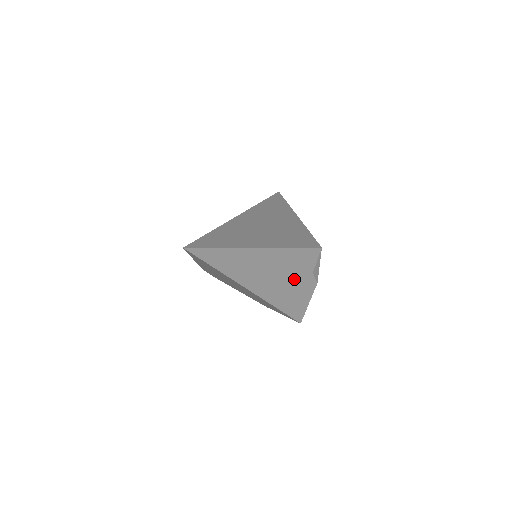
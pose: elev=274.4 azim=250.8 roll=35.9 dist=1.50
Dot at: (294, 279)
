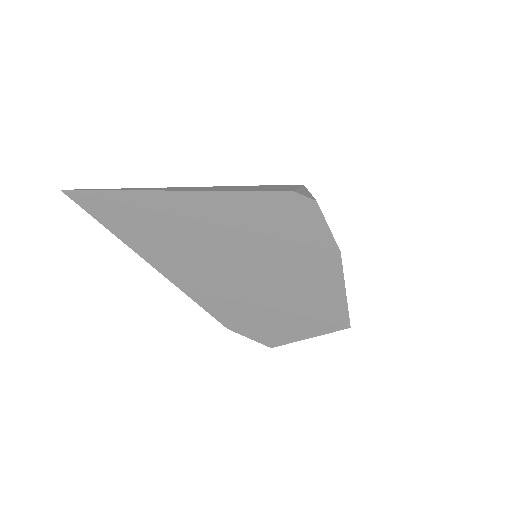
Dot at: (265, 201)
